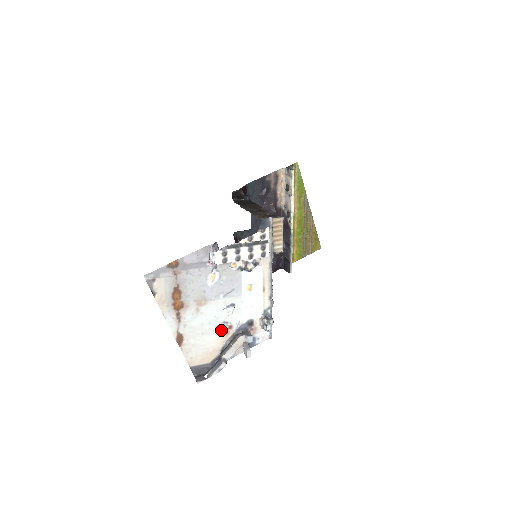
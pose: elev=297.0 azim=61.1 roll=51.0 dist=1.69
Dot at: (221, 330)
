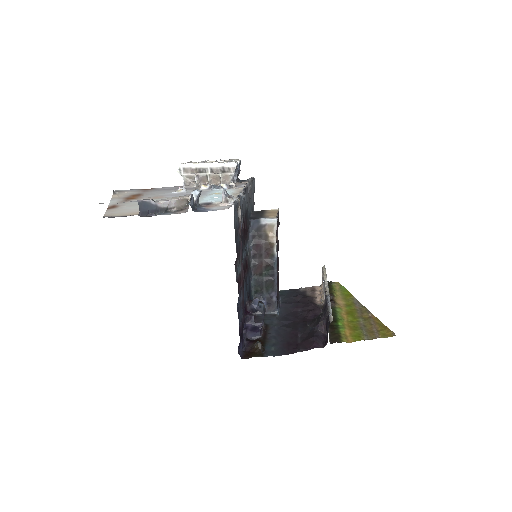
Dot at: occluded
